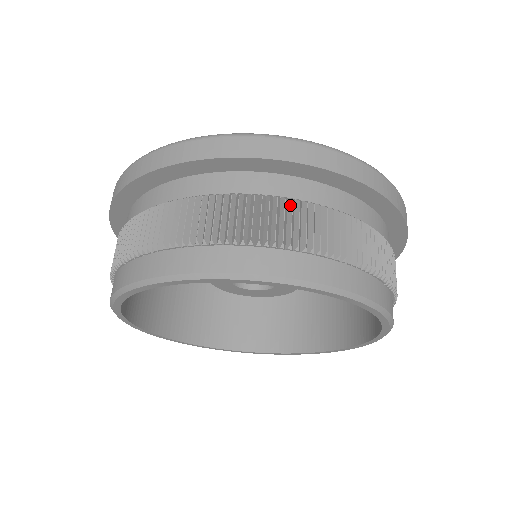
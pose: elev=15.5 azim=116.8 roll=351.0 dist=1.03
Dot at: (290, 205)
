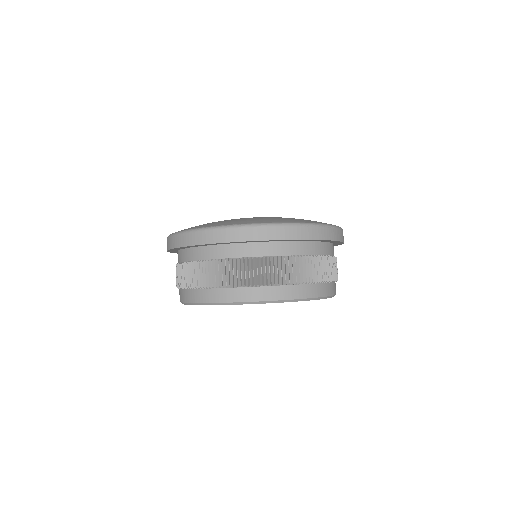
Dot at: (197, 265)
